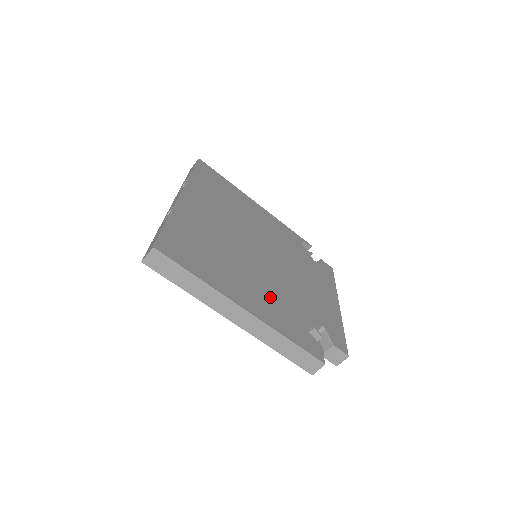
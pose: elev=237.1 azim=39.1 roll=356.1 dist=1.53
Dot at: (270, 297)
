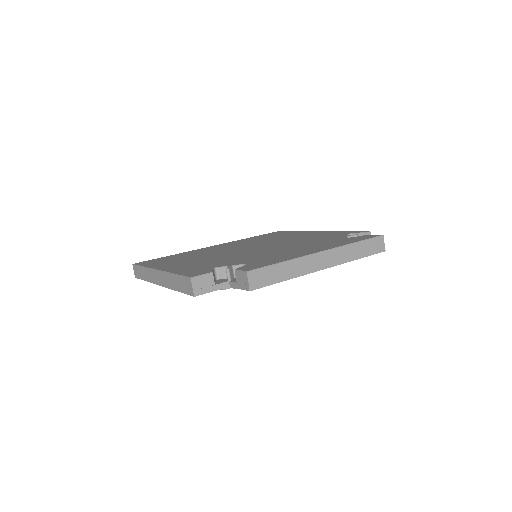
Dot at: (203, 262)
